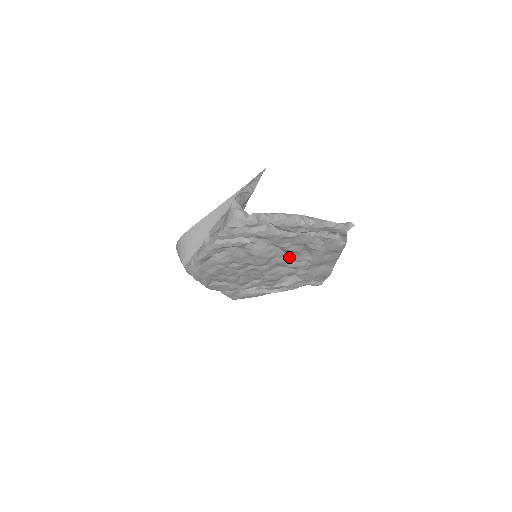
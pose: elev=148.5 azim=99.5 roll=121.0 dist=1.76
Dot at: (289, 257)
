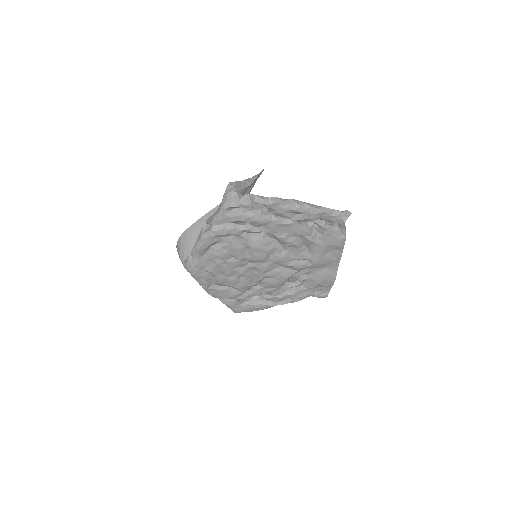
Dot at: (288, 253)
